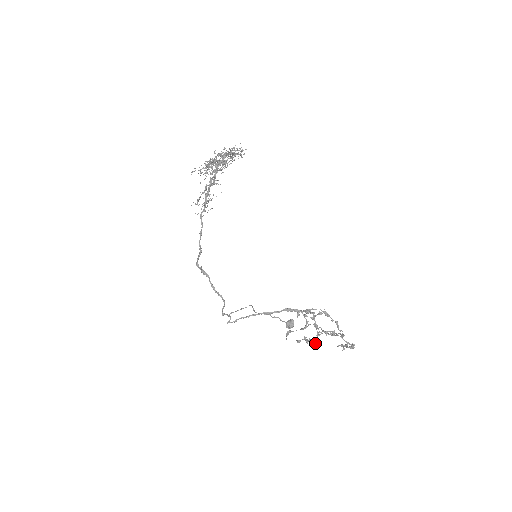
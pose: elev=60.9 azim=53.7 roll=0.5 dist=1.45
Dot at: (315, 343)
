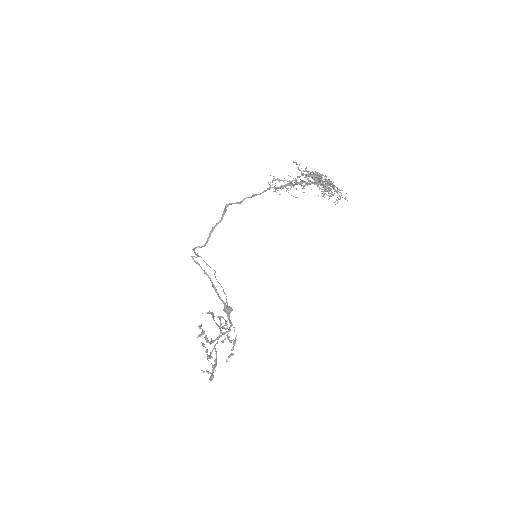
Dot at: occluded
